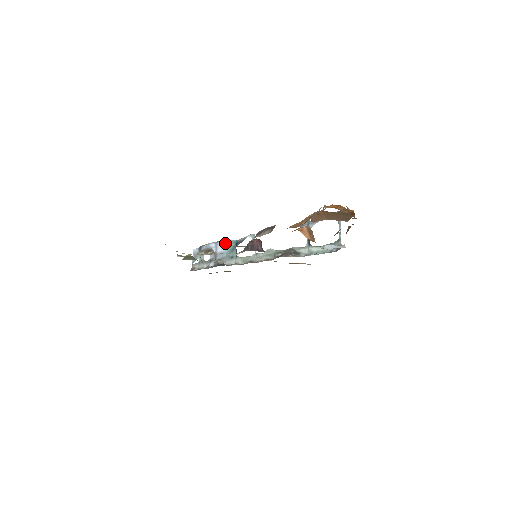
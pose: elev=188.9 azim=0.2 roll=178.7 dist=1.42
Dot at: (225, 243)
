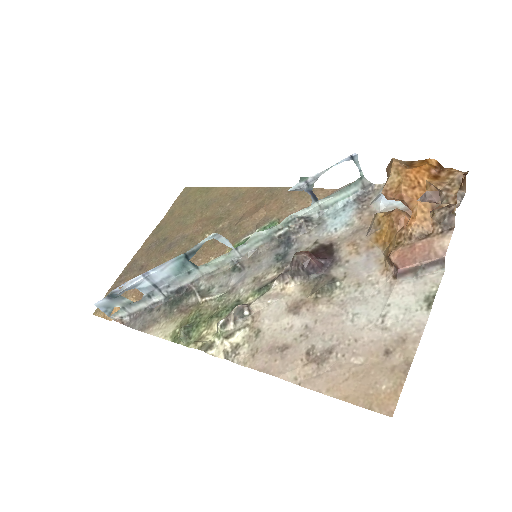
Dot at: (163, 267)
